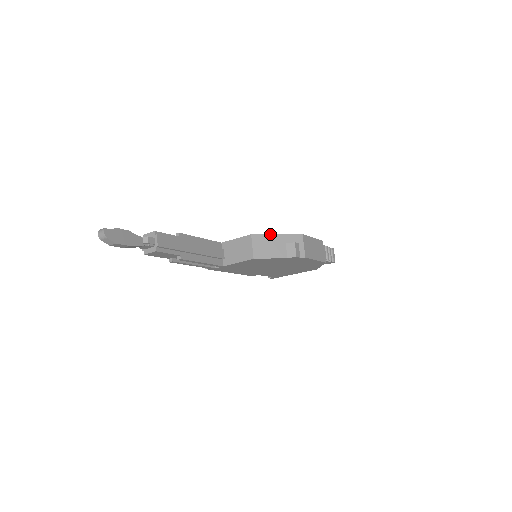
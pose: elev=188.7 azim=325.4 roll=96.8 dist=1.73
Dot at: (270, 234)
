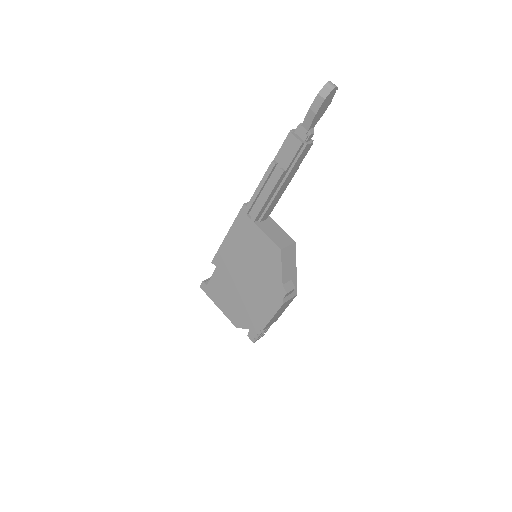
Dot at: occluded
